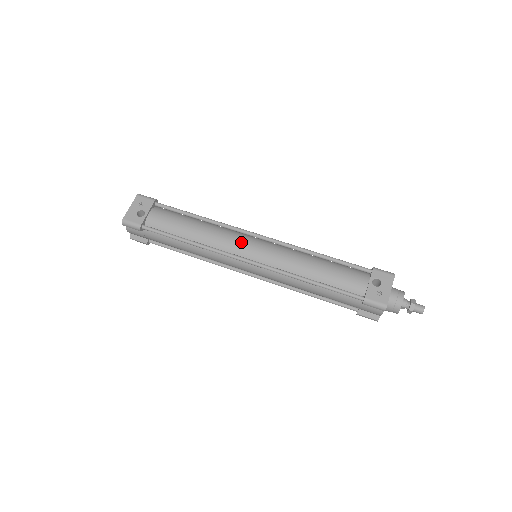
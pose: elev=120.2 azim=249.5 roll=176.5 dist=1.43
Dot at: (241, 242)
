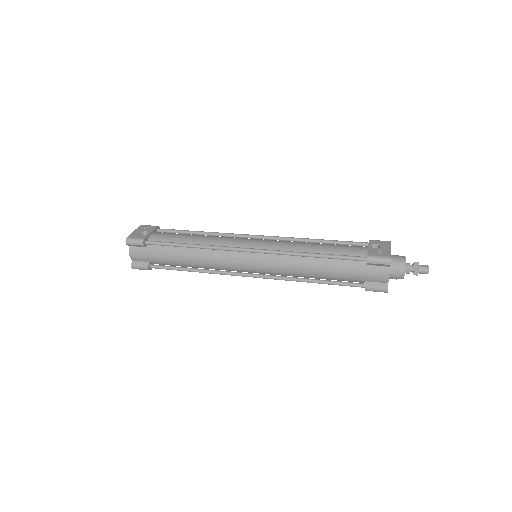
Dot at: (241, 239)
